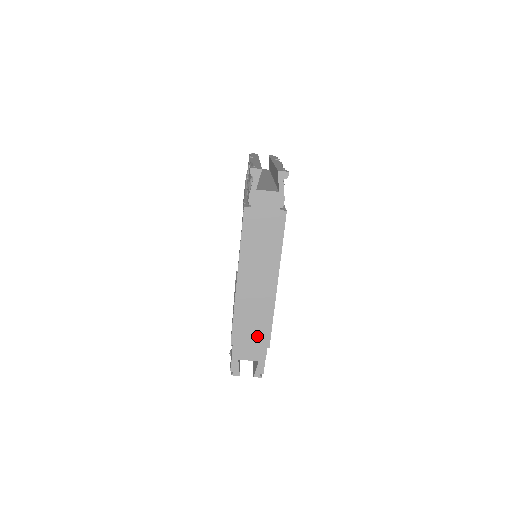
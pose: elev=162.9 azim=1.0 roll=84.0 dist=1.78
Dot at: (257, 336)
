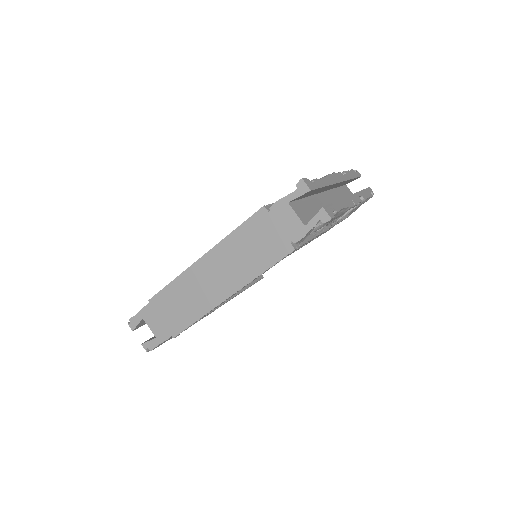
Dot at: (173, 318)
